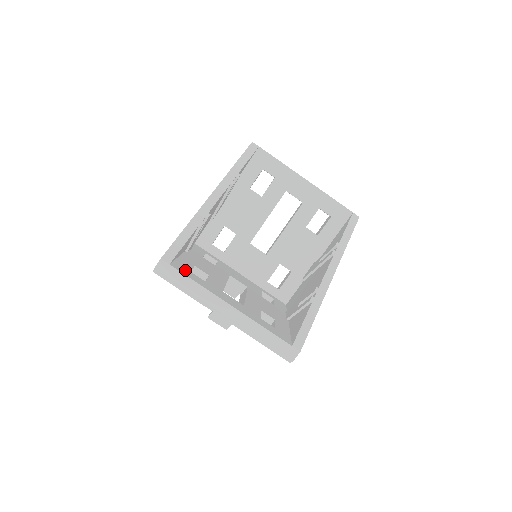
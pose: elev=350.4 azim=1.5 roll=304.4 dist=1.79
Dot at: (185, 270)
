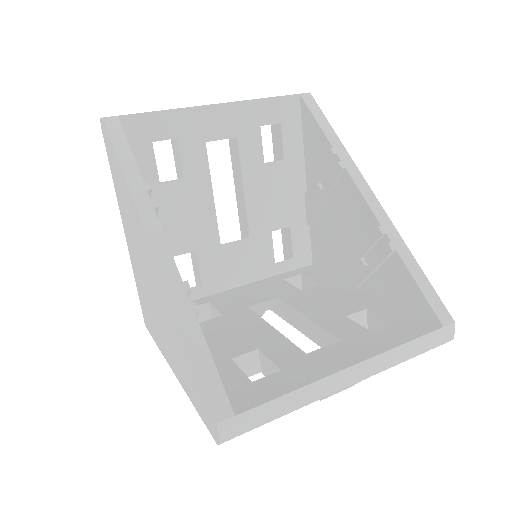
Dot at: (250, 391)
